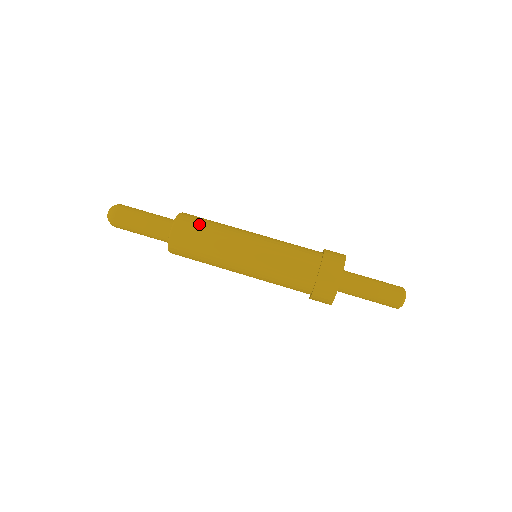
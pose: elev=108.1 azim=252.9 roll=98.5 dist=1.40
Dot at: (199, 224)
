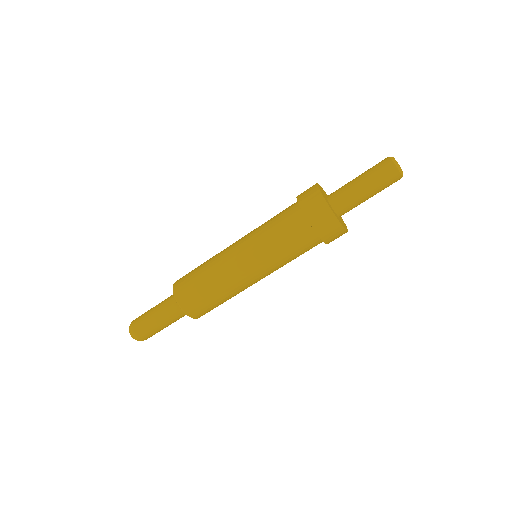
Dot at: (196, 291)
